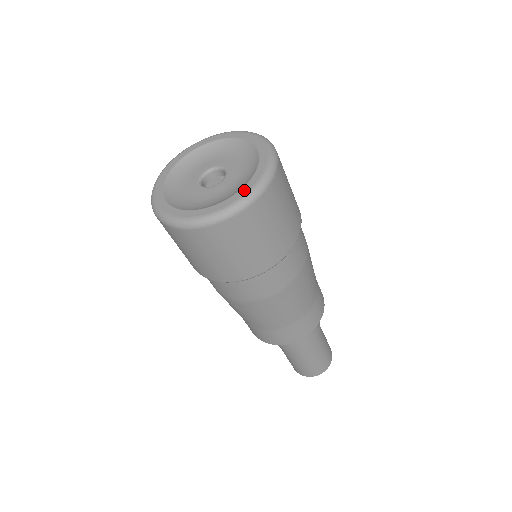
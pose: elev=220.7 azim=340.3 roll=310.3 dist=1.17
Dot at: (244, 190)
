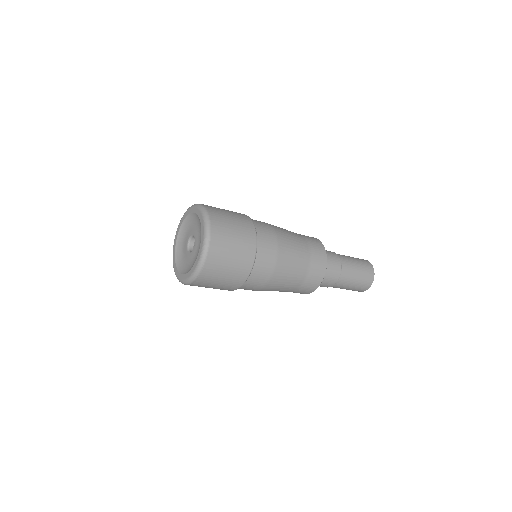
Dot at: (202, 231)
